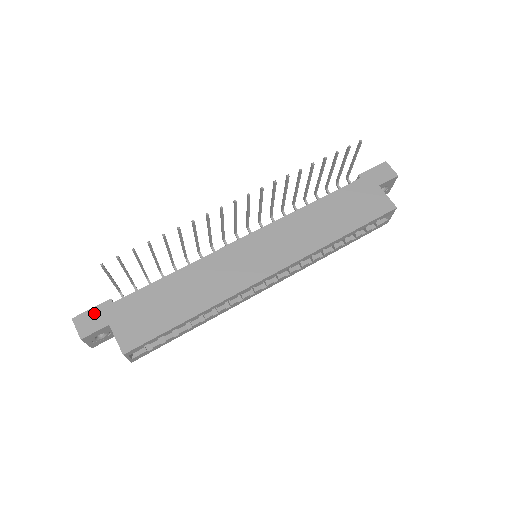
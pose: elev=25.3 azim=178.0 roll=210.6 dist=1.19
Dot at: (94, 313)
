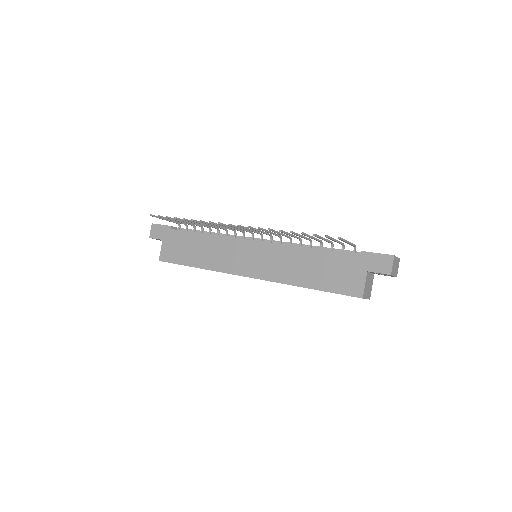
Dot at: (161, 228)
